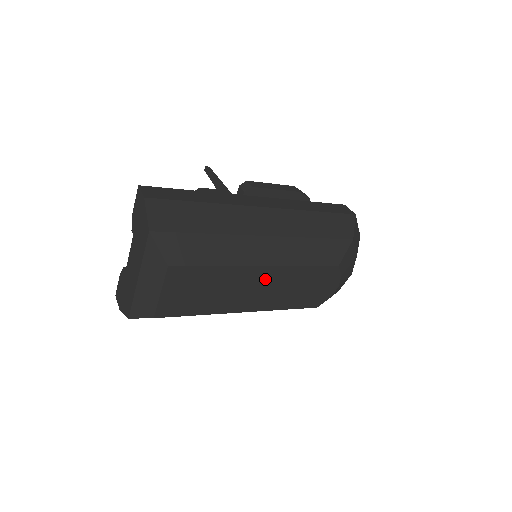
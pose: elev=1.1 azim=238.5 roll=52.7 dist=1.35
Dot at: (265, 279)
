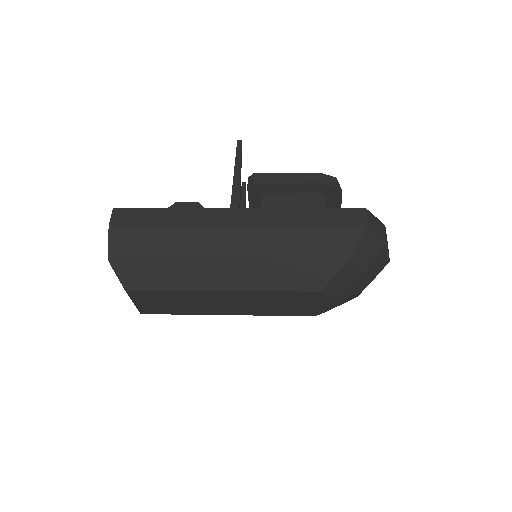
Dot at: (232, 298)
